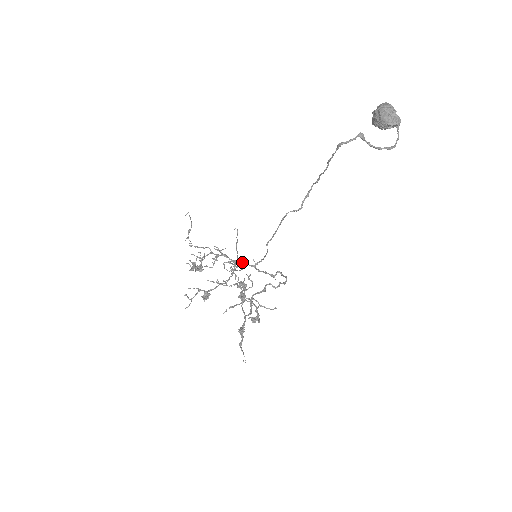
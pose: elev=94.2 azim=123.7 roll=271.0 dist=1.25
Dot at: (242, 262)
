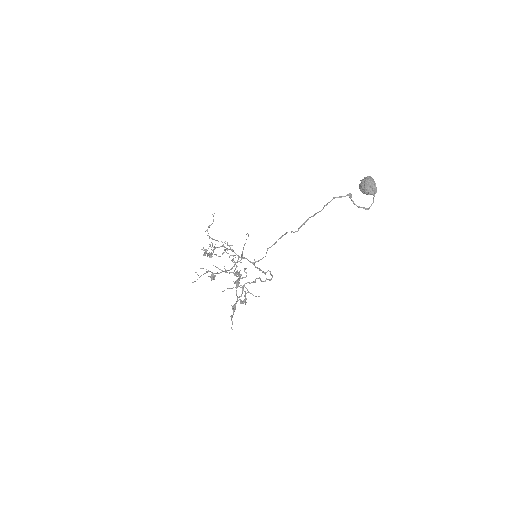
Dot at: (245, 258)
